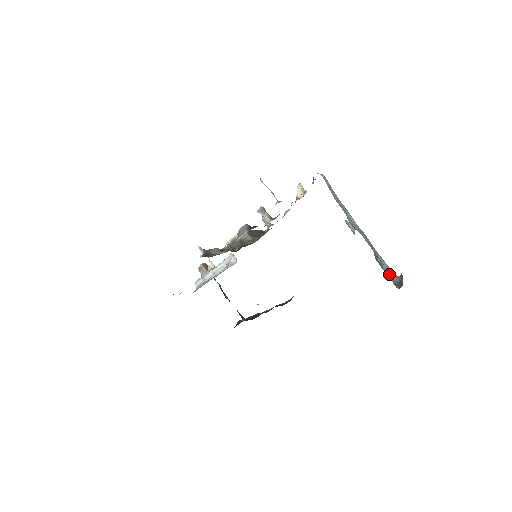
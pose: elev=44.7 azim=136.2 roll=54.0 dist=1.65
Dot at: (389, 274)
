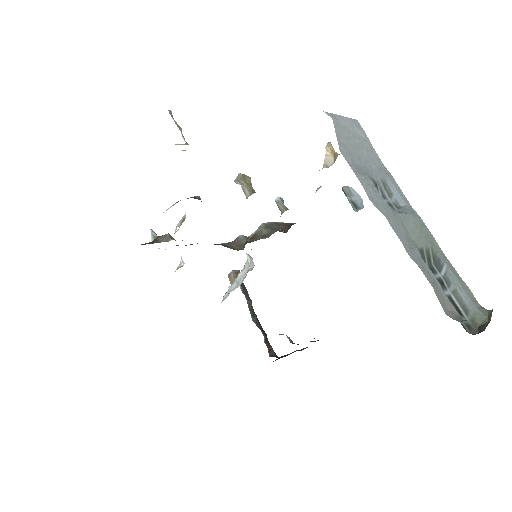
Dot at: (463, 303)
